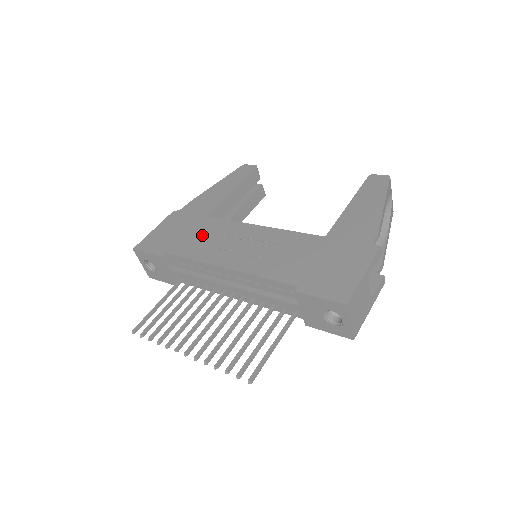
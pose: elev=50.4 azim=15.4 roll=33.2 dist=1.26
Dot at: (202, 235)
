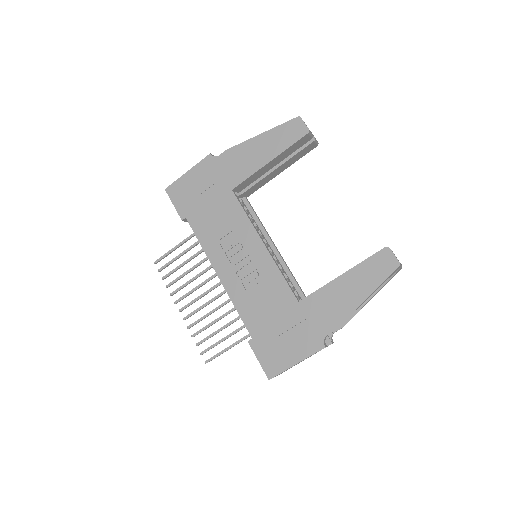
Dot at: (218, 217)
